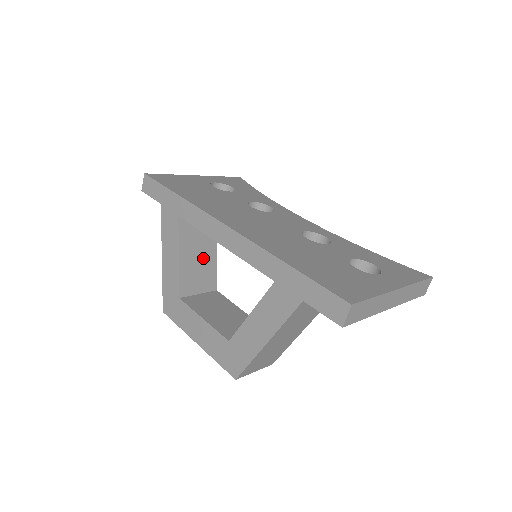
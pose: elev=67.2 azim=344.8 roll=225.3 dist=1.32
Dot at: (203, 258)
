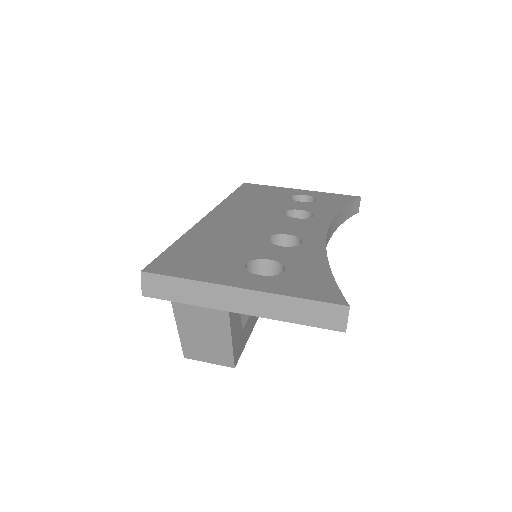
Dot at: occluded
